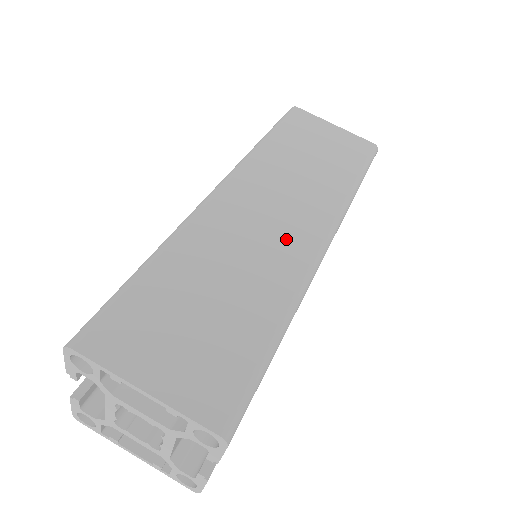
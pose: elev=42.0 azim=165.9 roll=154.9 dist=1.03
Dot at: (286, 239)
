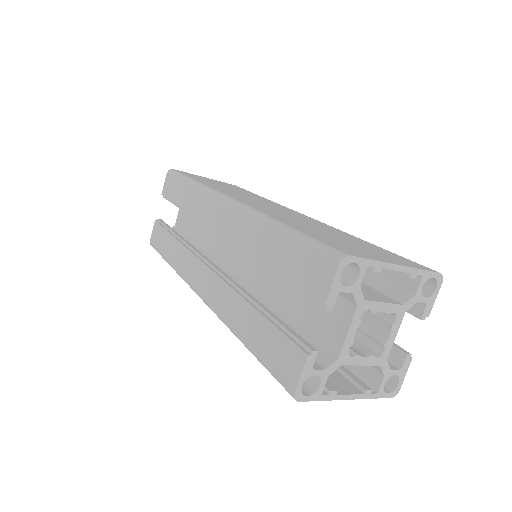
Dot at: (297, 215)
